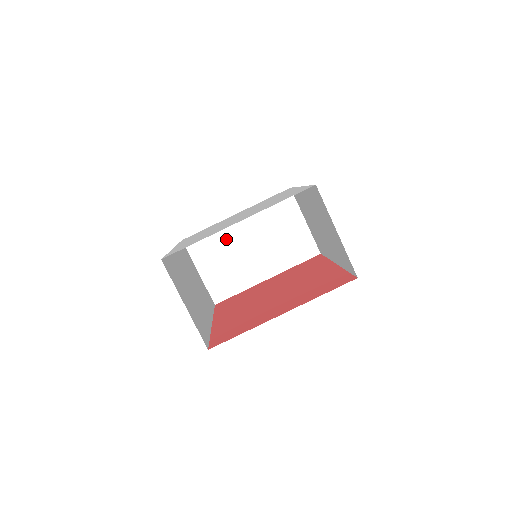
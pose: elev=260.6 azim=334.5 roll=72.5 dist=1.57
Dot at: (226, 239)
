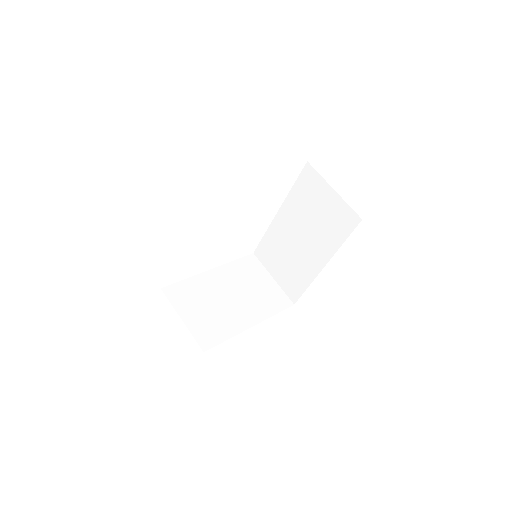
Dot at: (205, 289)
